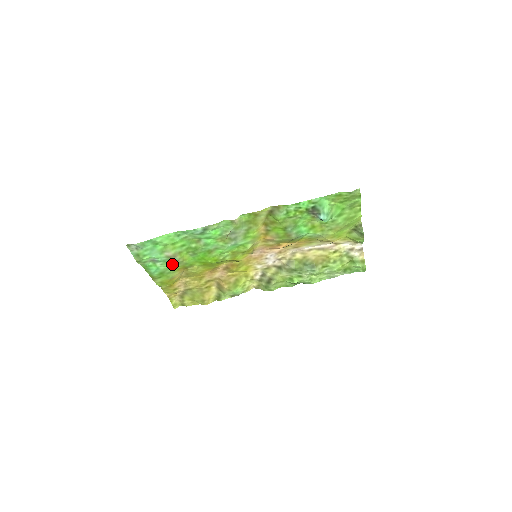
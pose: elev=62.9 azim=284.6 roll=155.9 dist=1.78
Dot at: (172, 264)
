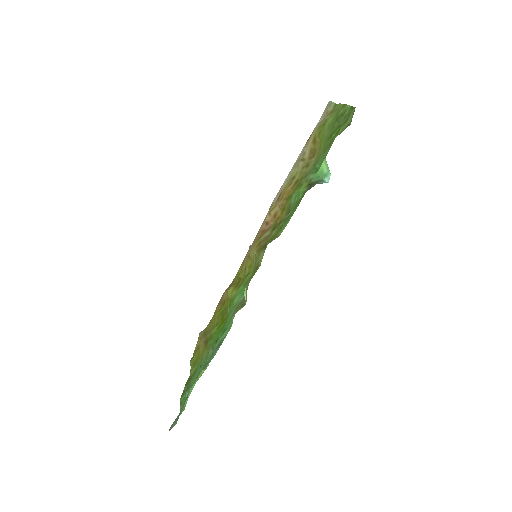
Dot at: (202, 366)
